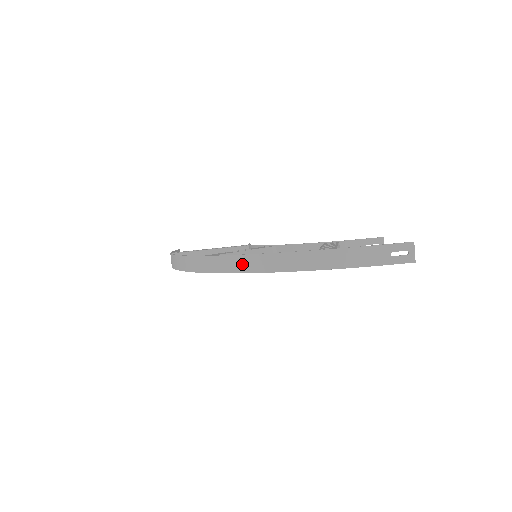
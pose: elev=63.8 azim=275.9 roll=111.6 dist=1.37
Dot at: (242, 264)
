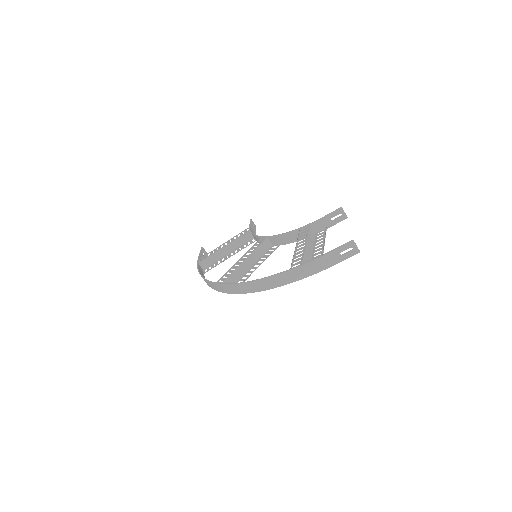
Dot at: (246, 288)
